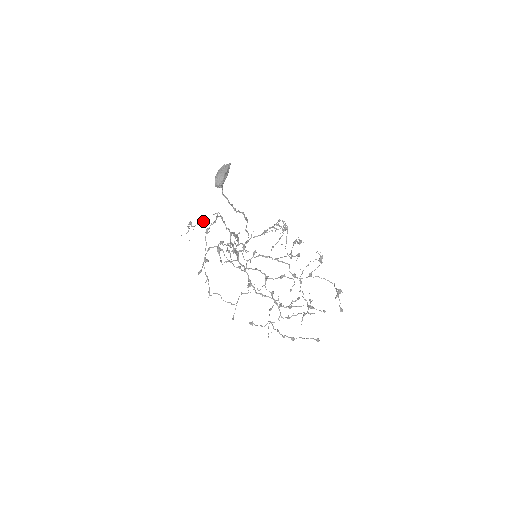
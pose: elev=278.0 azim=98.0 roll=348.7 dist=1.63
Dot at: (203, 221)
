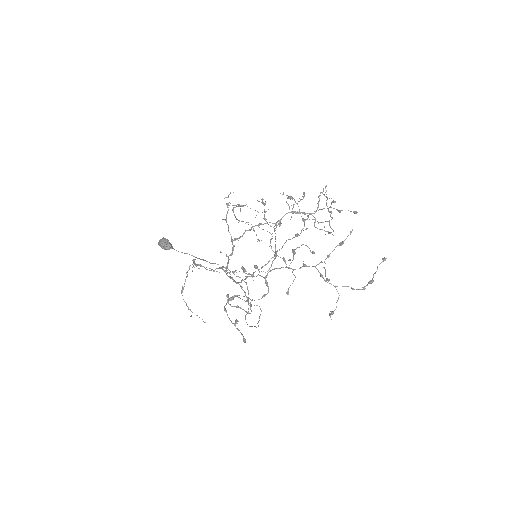
Dot at: (187, 271)
